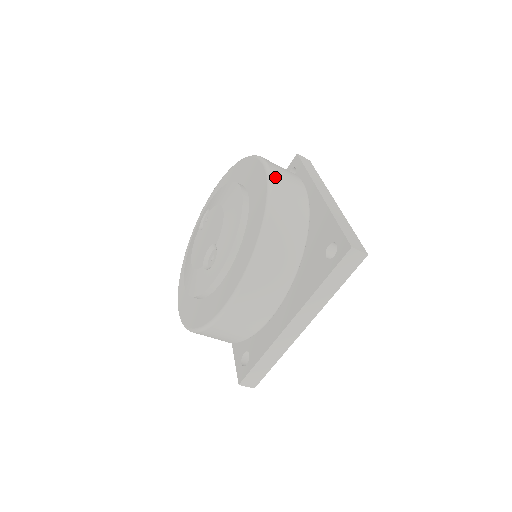
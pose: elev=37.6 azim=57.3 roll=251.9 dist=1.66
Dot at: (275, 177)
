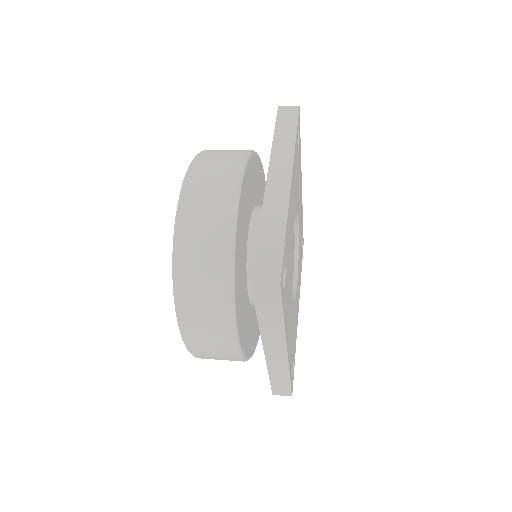
Dot at: (187, 196)
